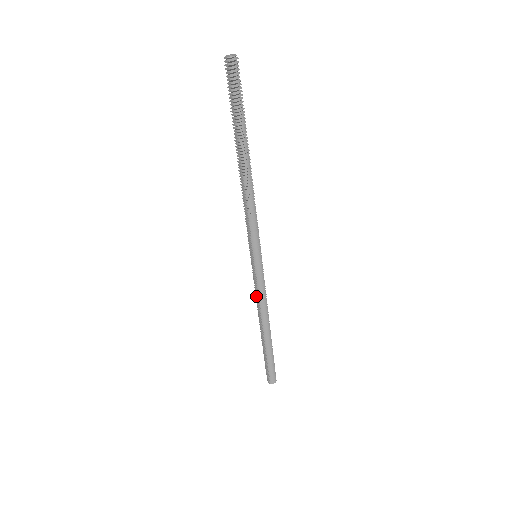
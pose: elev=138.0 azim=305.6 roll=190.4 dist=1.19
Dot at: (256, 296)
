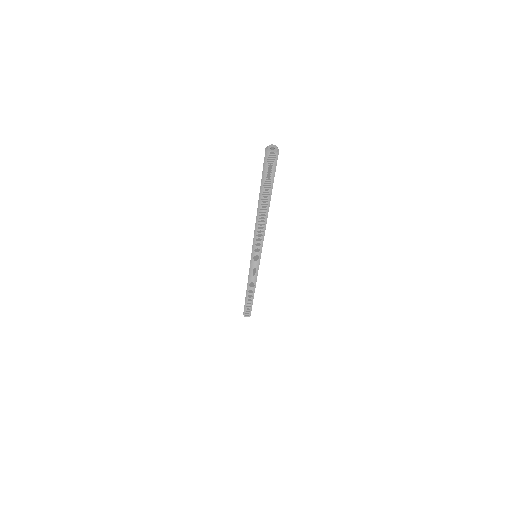
Dot at: (251, 278)
